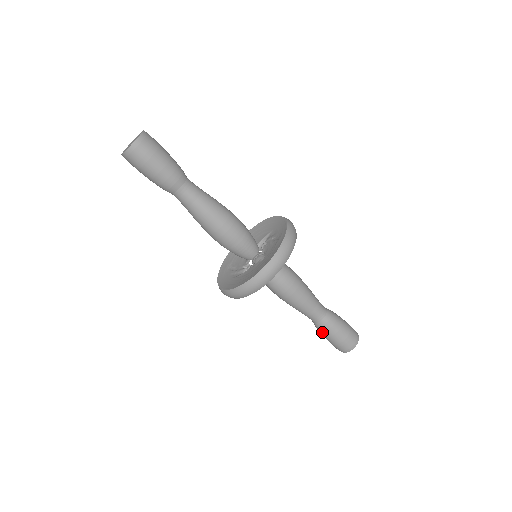
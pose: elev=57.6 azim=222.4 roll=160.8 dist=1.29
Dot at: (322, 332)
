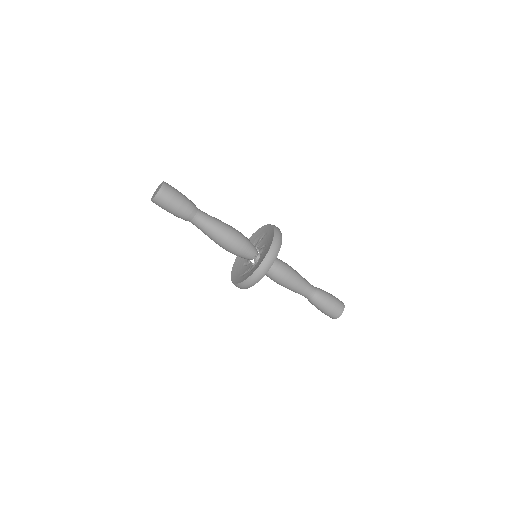
Dot at: (321, 302)
